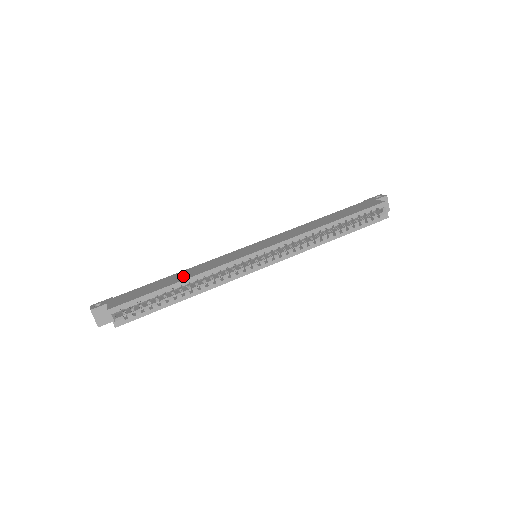
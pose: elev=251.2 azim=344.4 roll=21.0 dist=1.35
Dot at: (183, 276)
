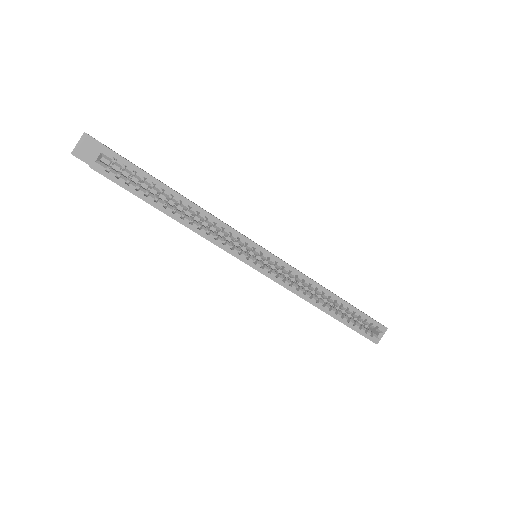
Dot at: occluded
